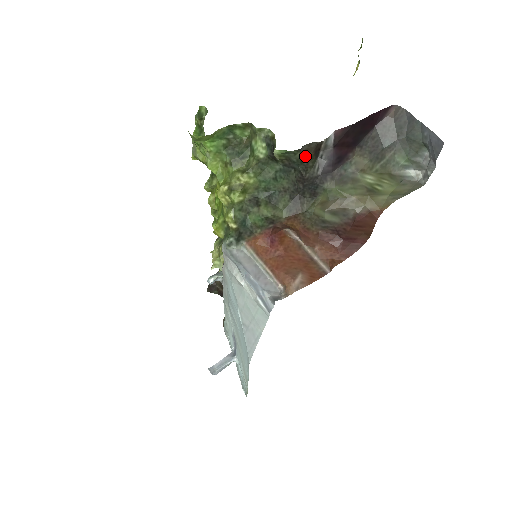
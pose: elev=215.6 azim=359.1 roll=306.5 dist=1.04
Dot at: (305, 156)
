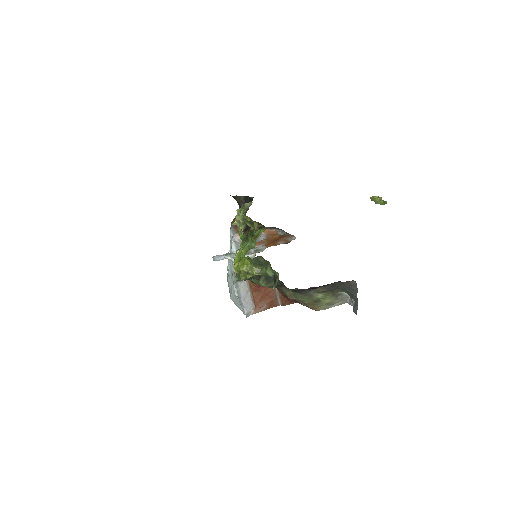
Dot at: occluded
